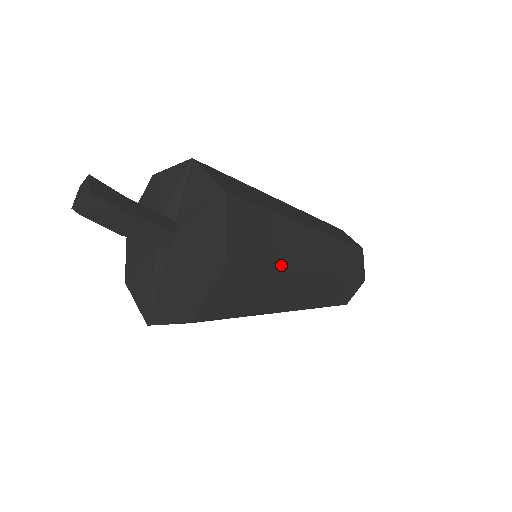
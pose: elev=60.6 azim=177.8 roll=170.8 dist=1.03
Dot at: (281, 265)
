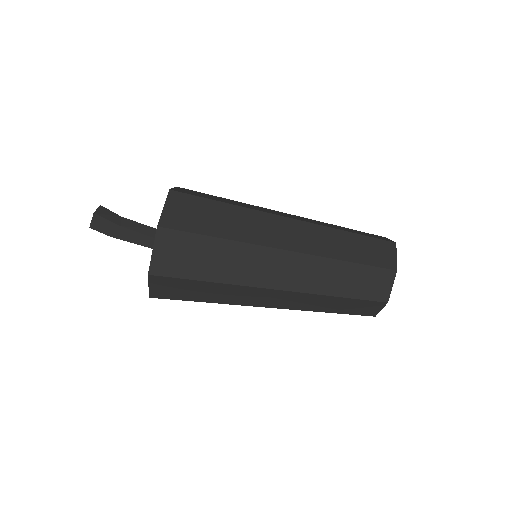
Dot at: (214, 301)
